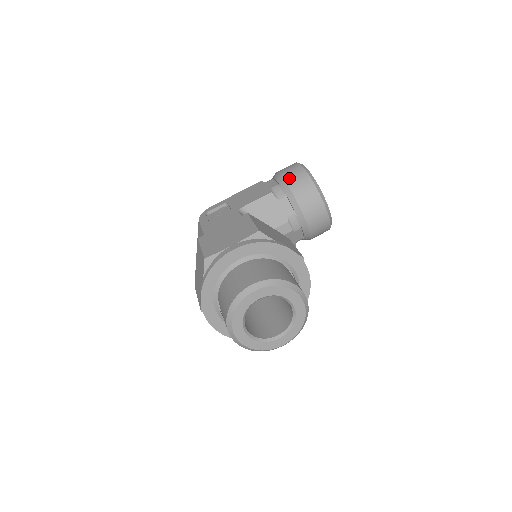
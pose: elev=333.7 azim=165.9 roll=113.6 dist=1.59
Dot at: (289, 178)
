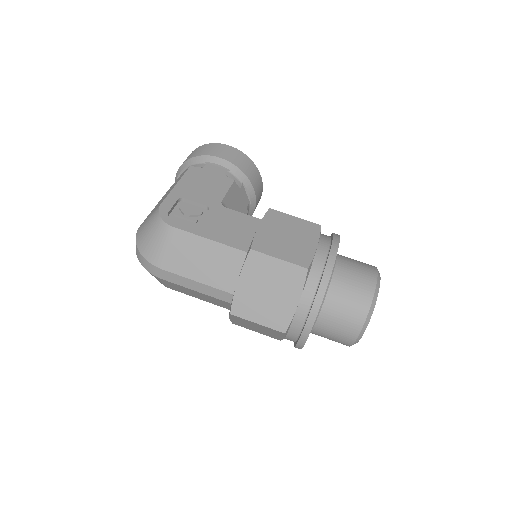
Dot at: (238, 163)
